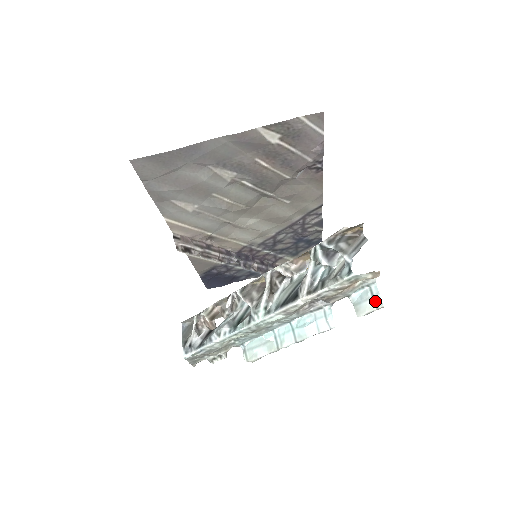
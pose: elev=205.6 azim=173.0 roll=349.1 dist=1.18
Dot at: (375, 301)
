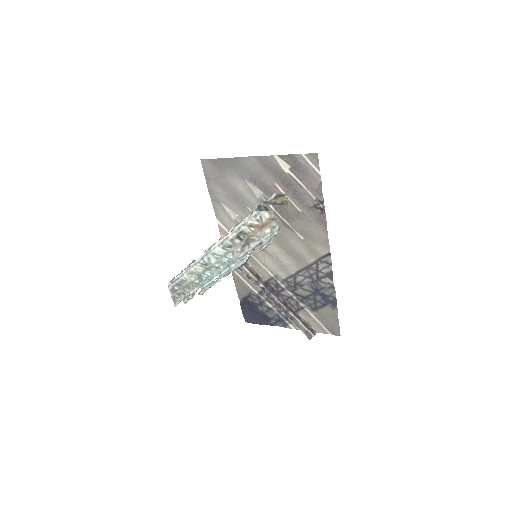
Dot at: (270, 240)
